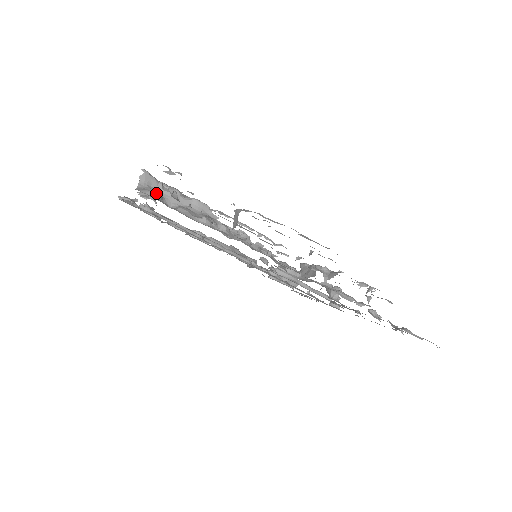
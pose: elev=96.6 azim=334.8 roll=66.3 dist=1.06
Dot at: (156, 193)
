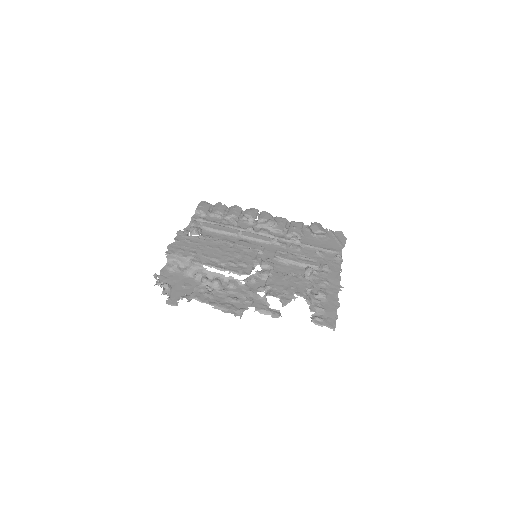
Dot at: (174, 265)
